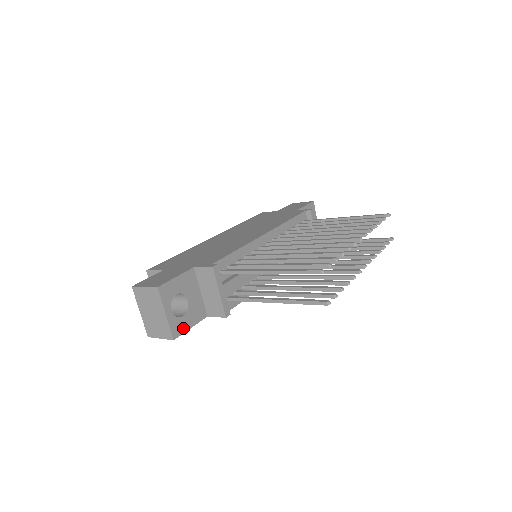
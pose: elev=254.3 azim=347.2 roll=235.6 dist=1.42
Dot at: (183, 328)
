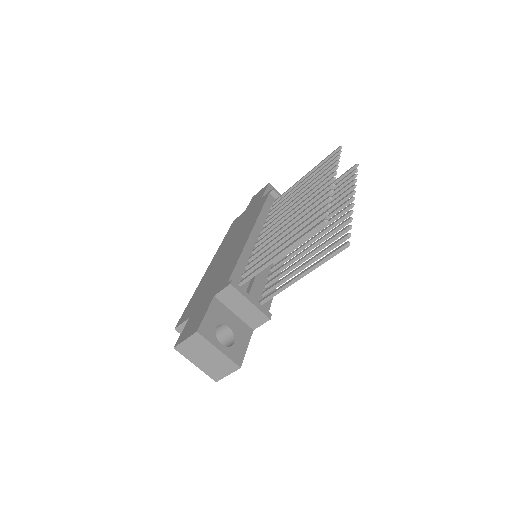
Dot at: (241, 353)
